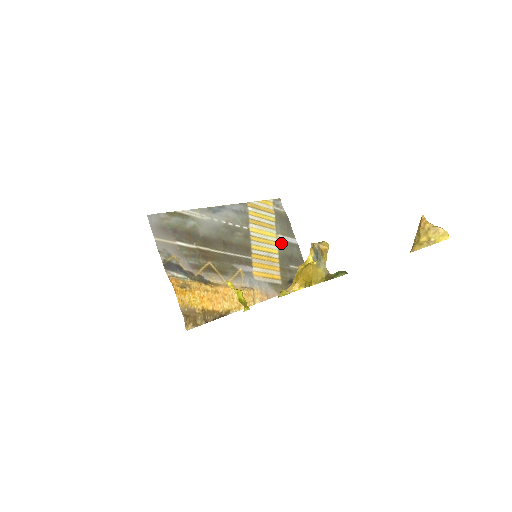
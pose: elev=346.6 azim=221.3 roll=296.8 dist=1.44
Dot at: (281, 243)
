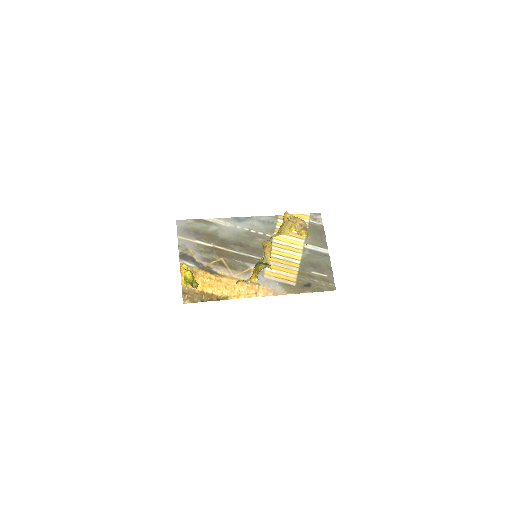
Dot at: (308, 251)
